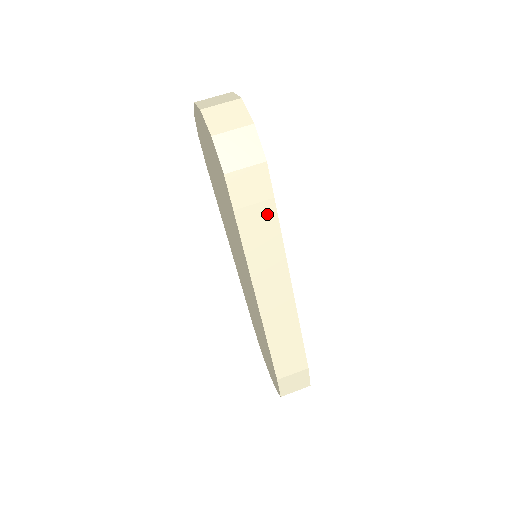
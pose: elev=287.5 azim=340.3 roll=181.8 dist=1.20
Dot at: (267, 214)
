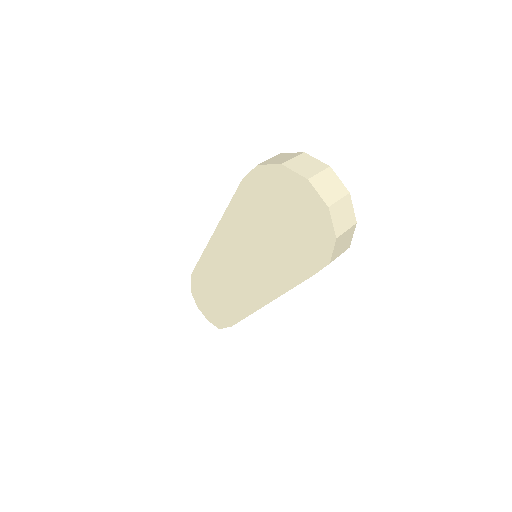
Dot at: occluded
